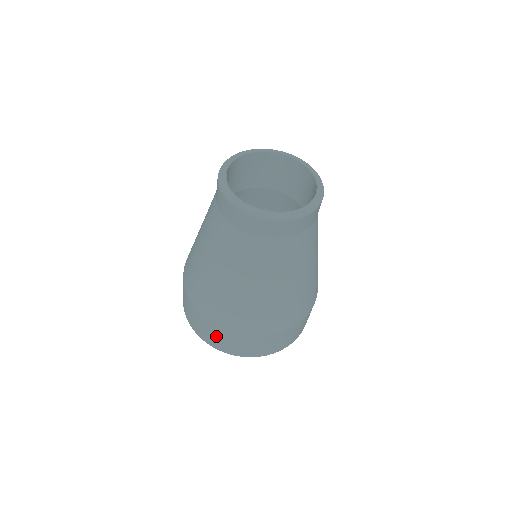
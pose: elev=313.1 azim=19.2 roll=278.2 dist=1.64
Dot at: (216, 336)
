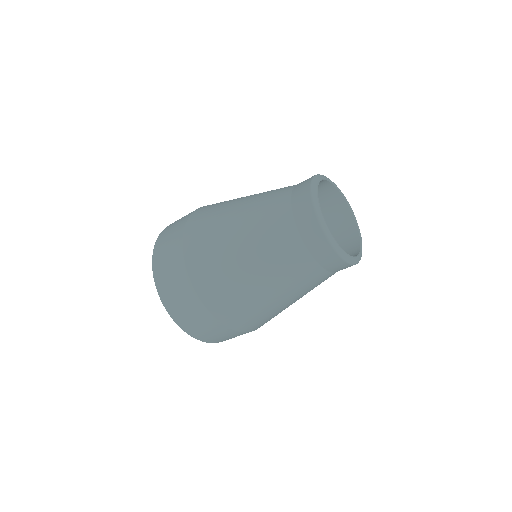
Dot at: occluded
